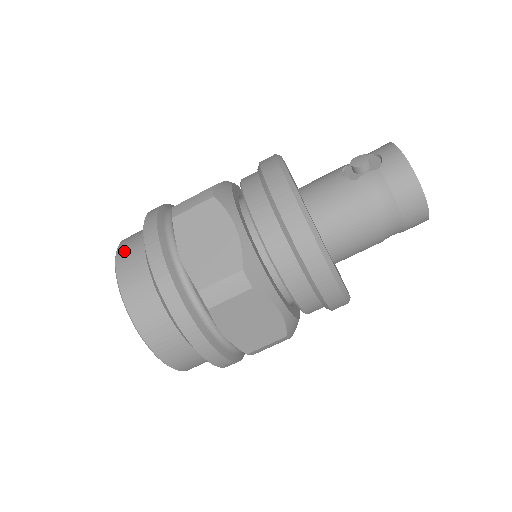
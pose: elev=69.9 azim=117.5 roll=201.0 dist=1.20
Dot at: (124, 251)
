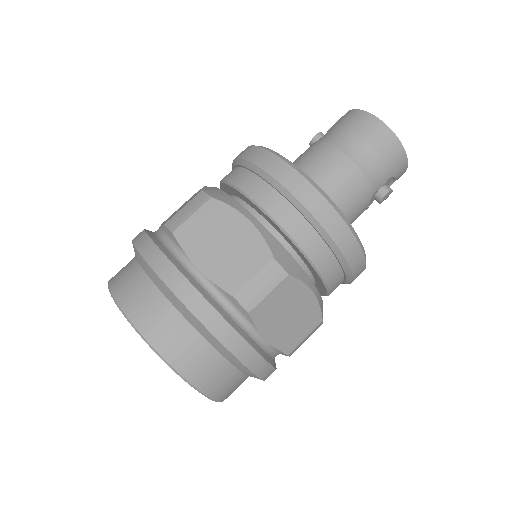
Dot at: occluded
